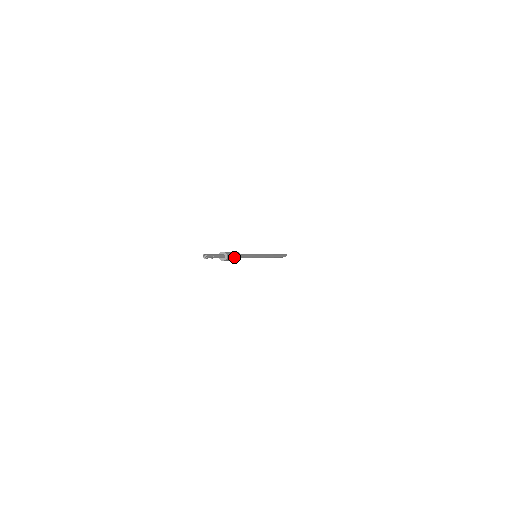
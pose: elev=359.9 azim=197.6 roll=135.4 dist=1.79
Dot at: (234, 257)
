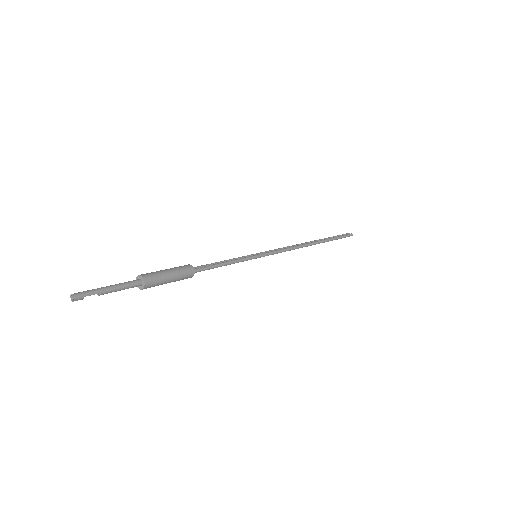
Dot at: (170, 282)
